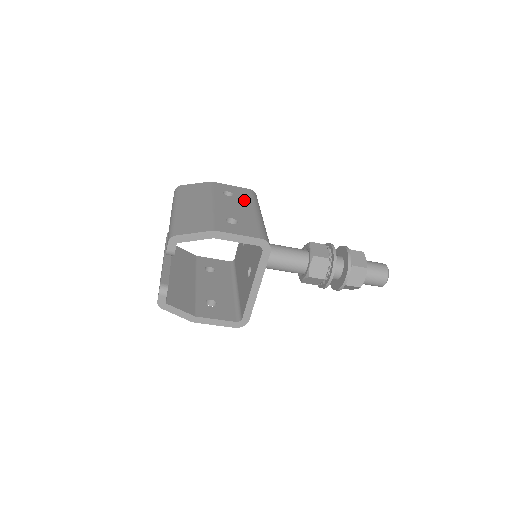
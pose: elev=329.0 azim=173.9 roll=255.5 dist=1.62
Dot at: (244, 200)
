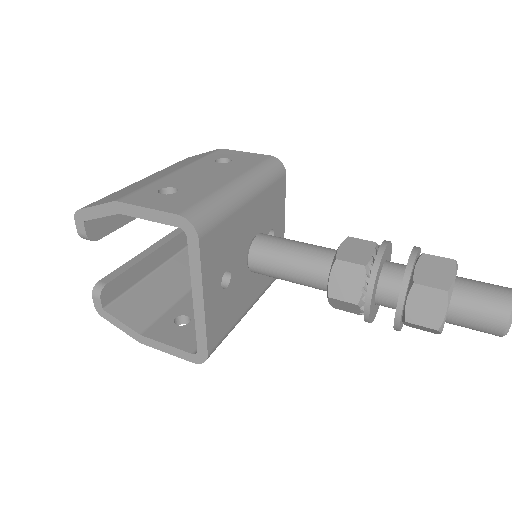
Dot at: (237, 167)
